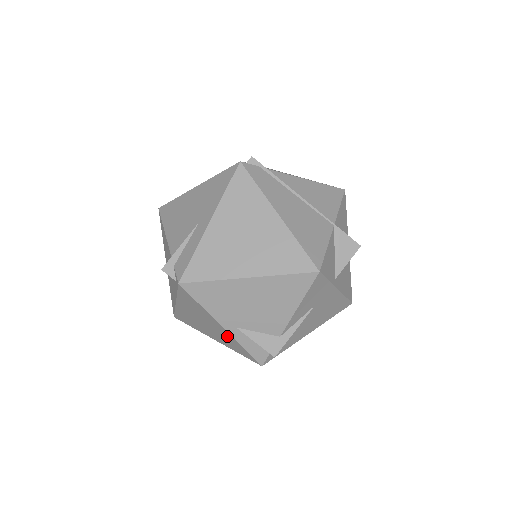
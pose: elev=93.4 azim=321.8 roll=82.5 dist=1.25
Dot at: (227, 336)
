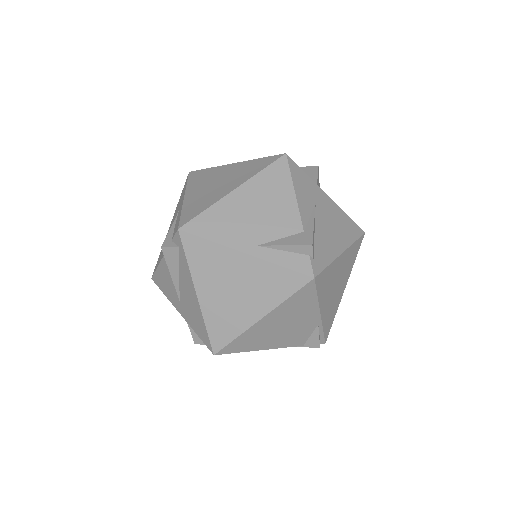
Dot at: (258, 270)
